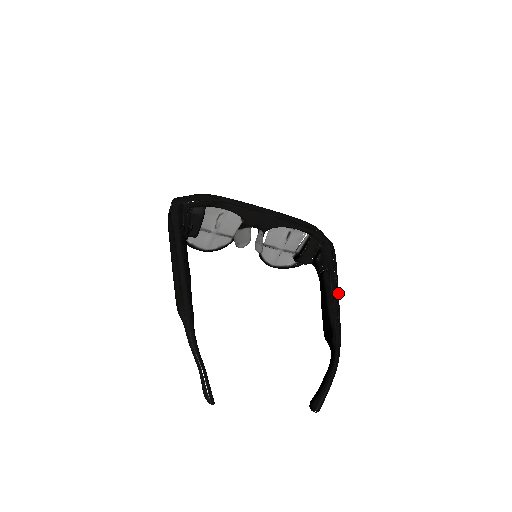
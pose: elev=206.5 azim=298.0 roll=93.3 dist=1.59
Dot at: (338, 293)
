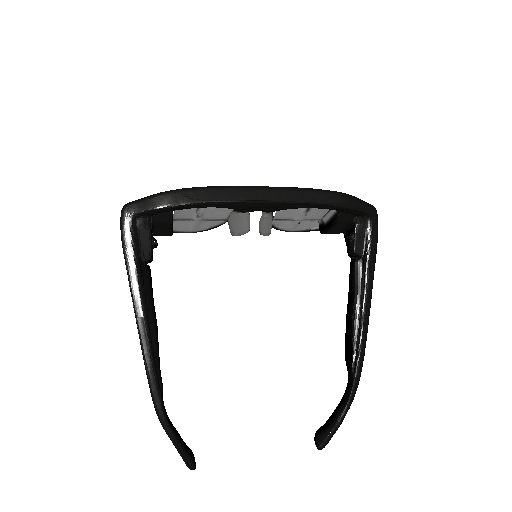
Dot at: (371, 297)
